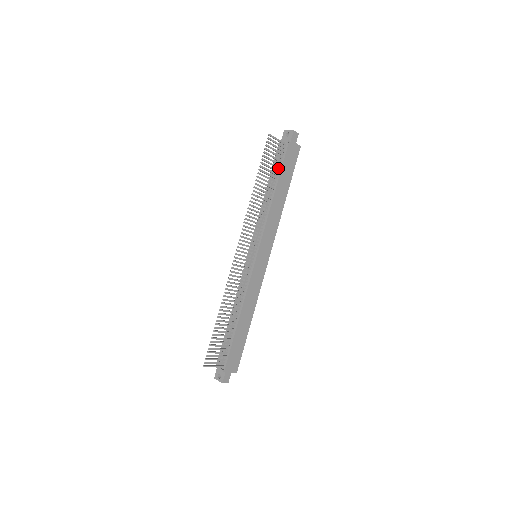
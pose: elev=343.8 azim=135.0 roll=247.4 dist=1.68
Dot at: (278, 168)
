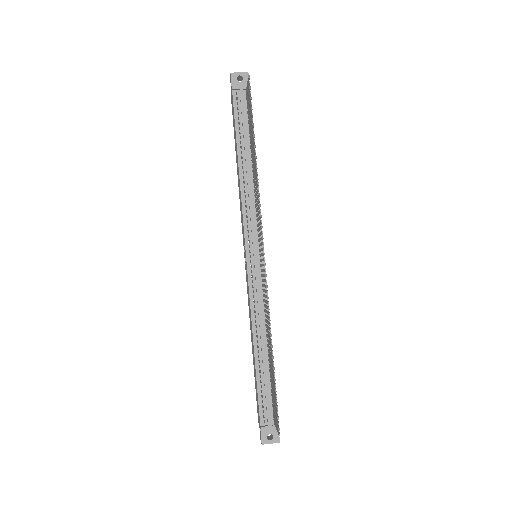
Dot at: occluded
